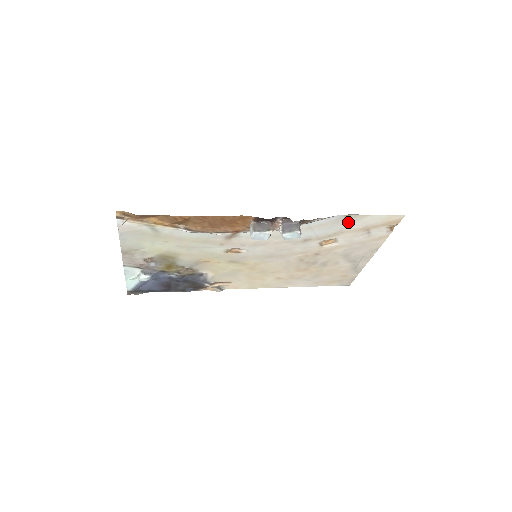
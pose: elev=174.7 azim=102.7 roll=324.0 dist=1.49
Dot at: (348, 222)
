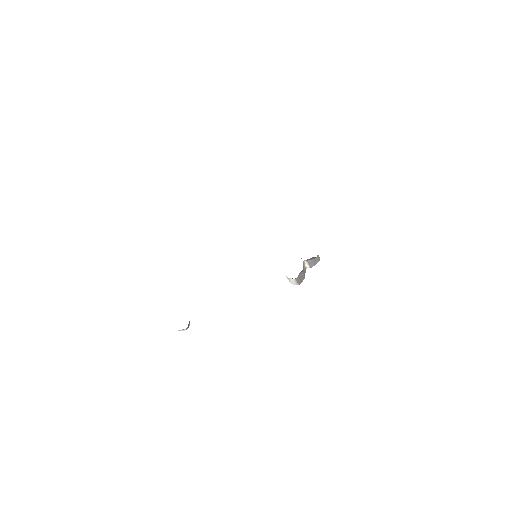
Dot at: occluded
